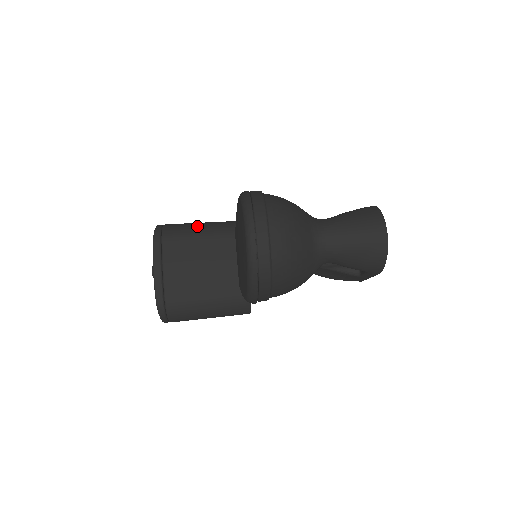
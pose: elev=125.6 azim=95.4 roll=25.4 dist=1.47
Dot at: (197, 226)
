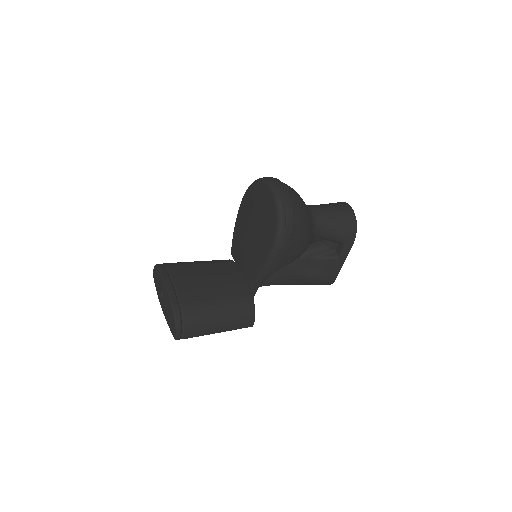
Dot at: occluded
